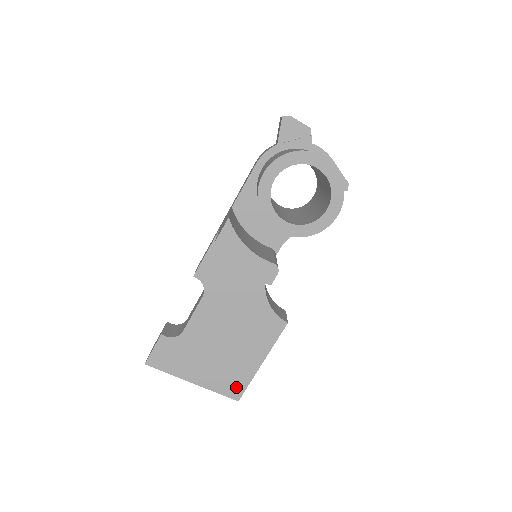
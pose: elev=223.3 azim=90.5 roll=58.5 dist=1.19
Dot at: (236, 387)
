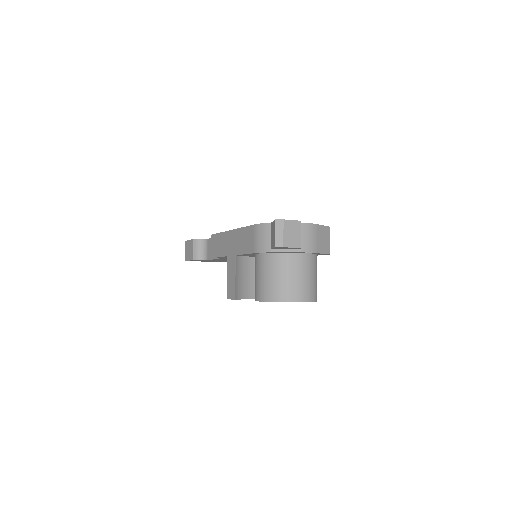
Dot at: occluded
